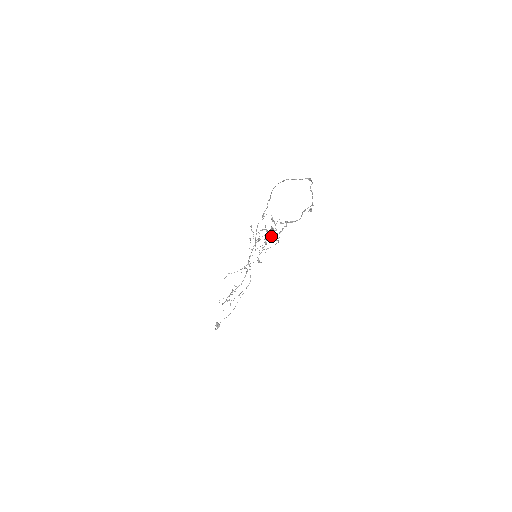
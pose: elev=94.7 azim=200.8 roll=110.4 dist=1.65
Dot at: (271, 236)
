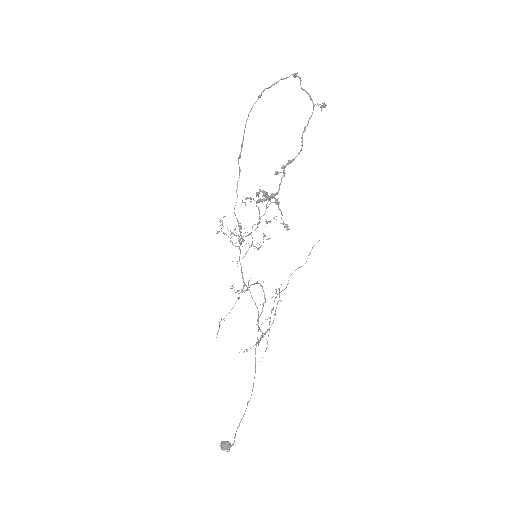
Dot at: (251, 233)
